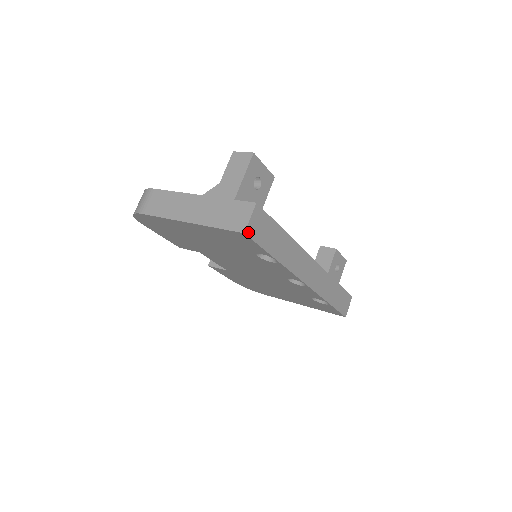
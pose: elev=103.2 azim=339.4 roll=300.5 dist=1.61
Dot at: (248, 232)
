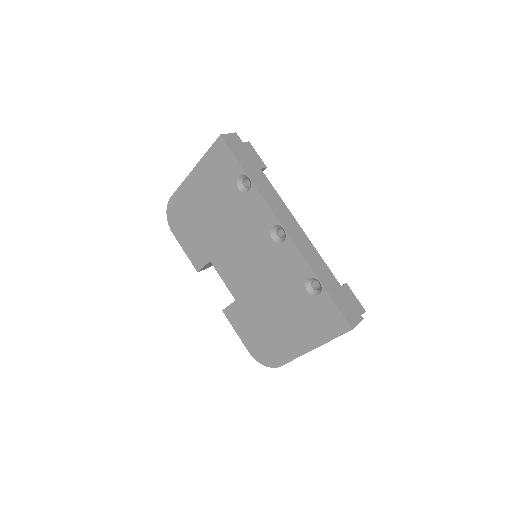
Dot at: (224, 138)
